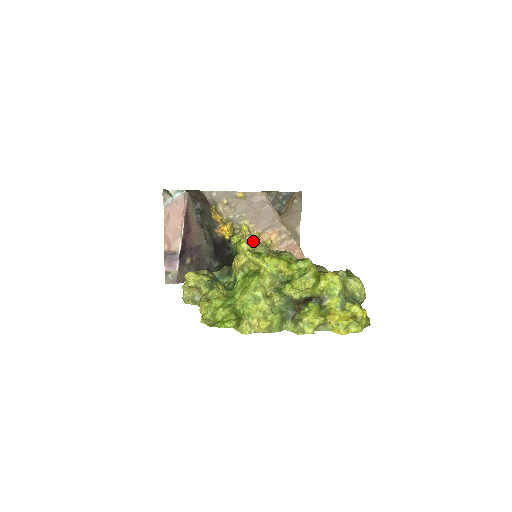
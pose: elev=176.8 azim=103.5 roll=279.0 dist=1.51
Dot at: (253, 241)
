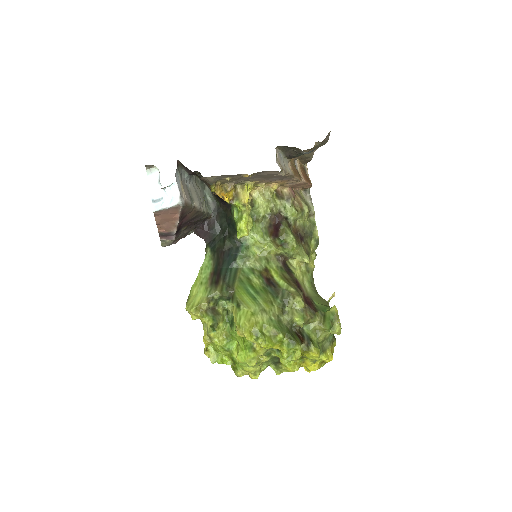
Dot at: (256, 186)
